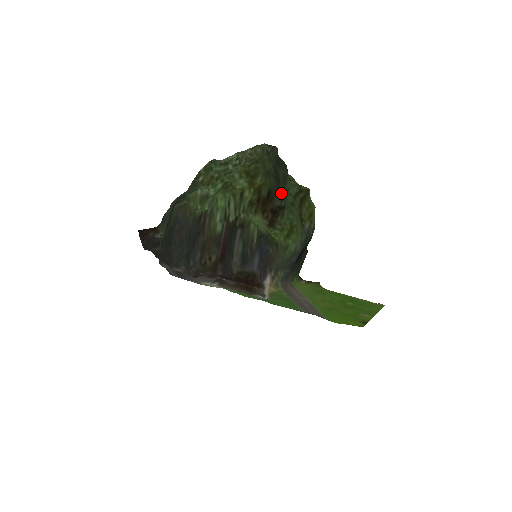
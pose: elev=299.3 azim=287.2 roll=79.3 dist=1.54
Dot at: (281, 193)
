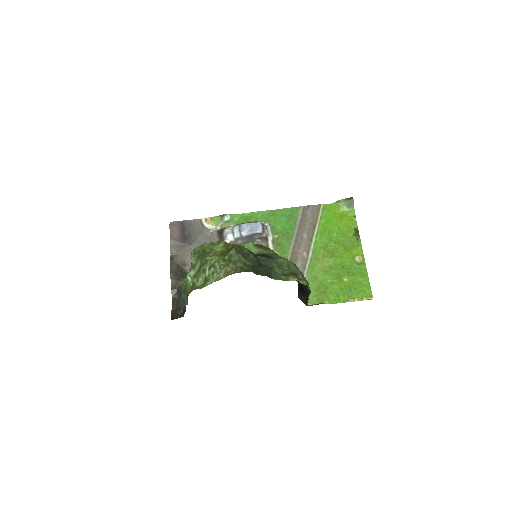
Dot at: (266, 264)
